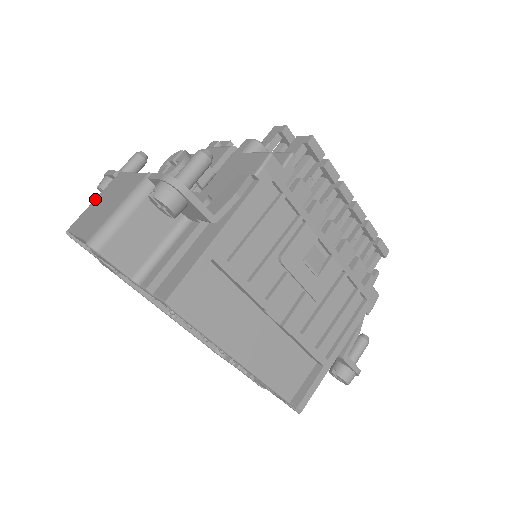
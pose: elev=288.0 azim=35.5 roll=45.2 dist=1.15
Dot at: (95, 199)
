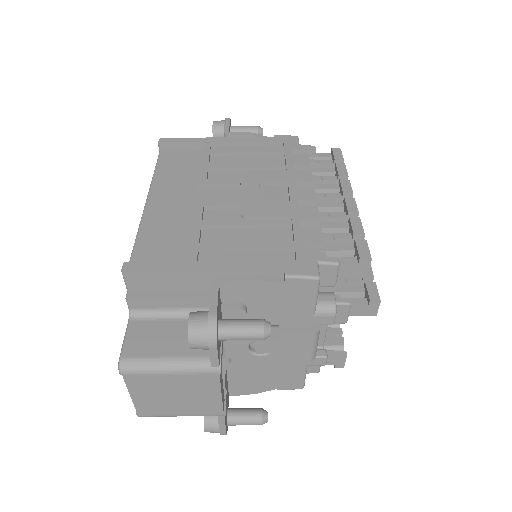
Dot at: occluded
